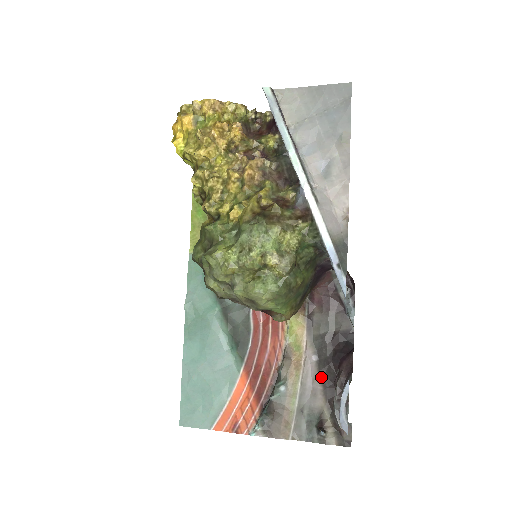
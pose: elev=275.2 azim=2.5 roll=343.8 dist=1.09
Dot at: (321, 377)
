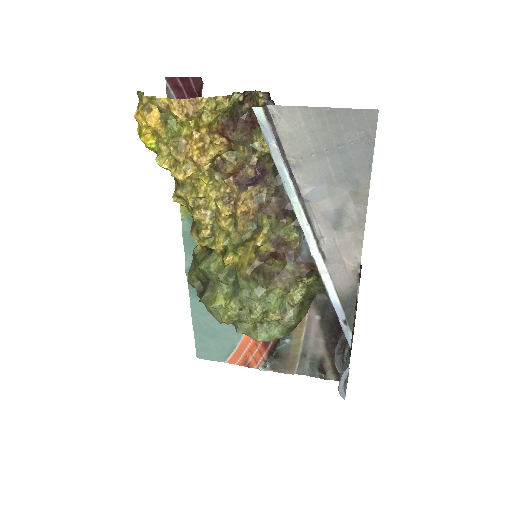
Dot at: (323, 333)
